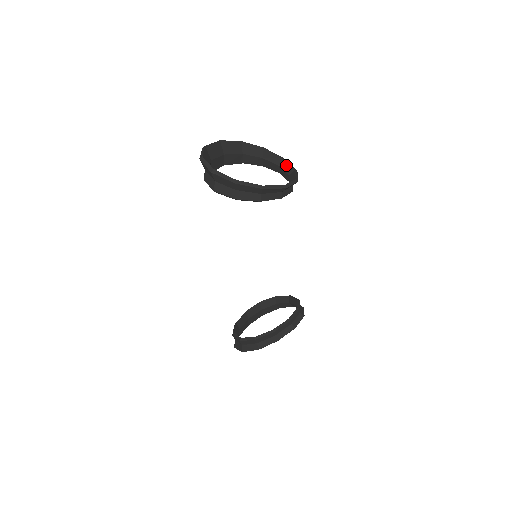
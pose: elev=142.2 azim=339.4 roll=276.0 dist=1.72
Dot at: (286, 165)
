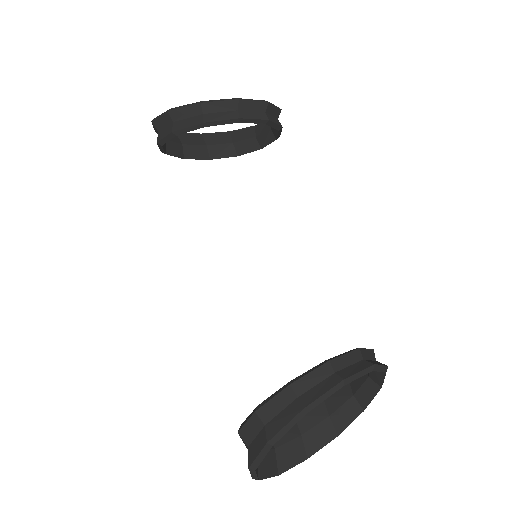
Dot at: occluded
